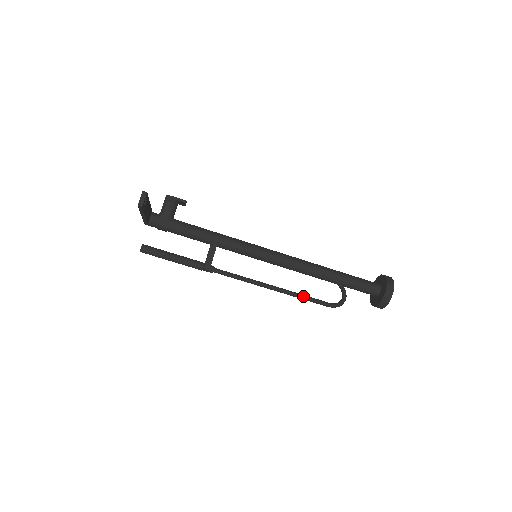
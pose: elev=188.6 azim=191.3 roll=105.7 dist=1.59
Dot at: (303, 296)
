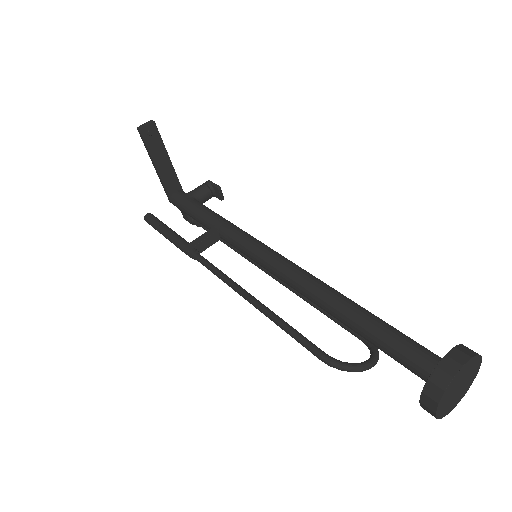
Dot at: (285, 323)
